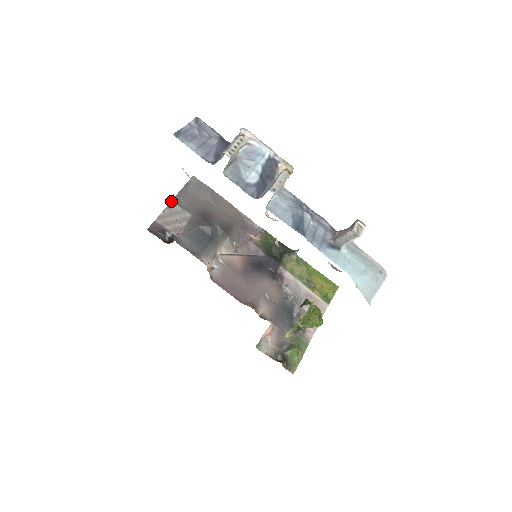
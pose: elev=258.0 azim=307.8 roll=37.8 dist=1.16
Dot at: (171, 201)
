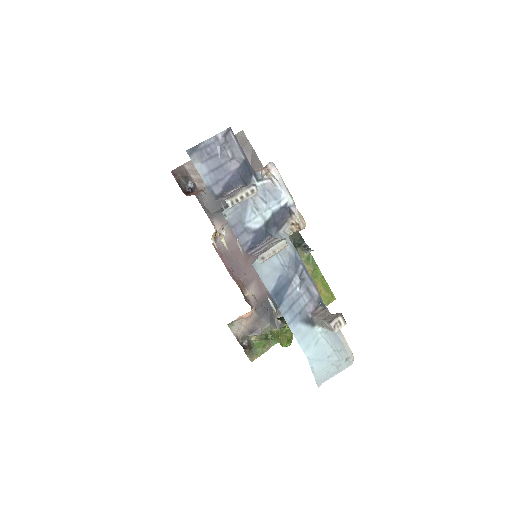
Dot at: occluded
